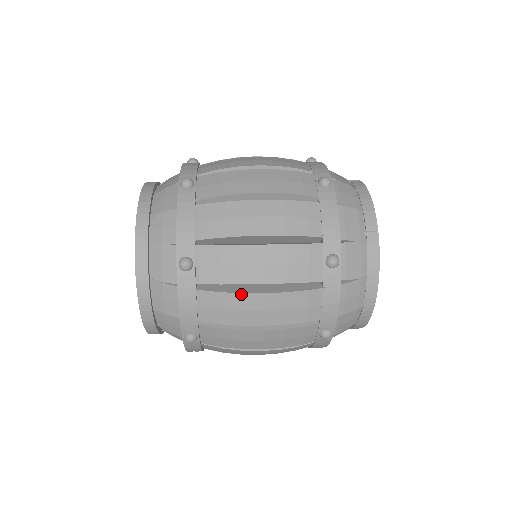
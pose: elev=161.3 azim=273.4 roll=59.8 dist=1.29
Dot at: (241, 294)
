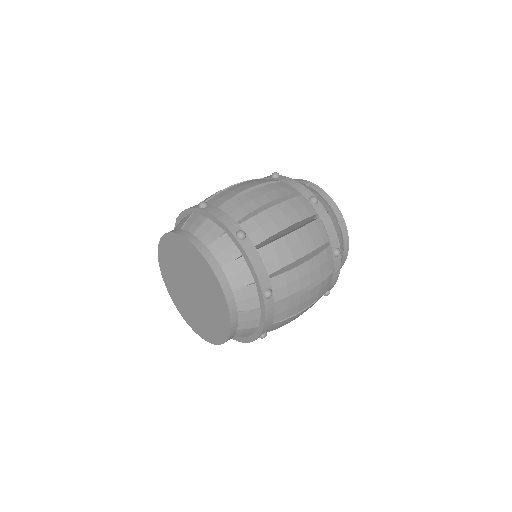
Dot at: (300, 296)
